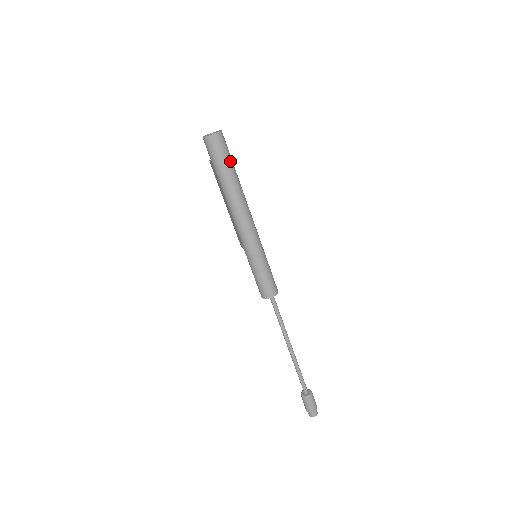
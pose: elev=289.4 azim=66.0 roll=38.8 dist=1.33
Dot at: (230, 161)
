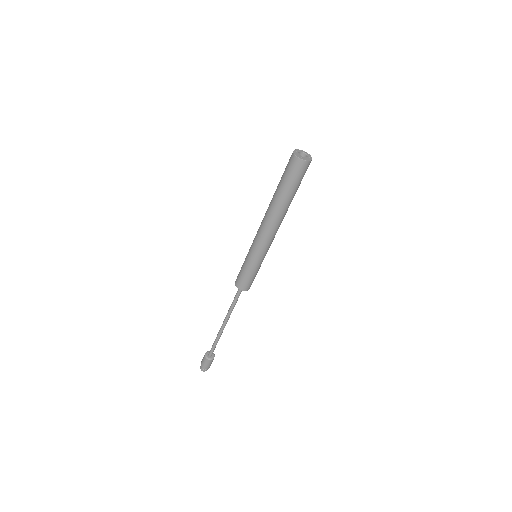
Dot at: (296, 186)
